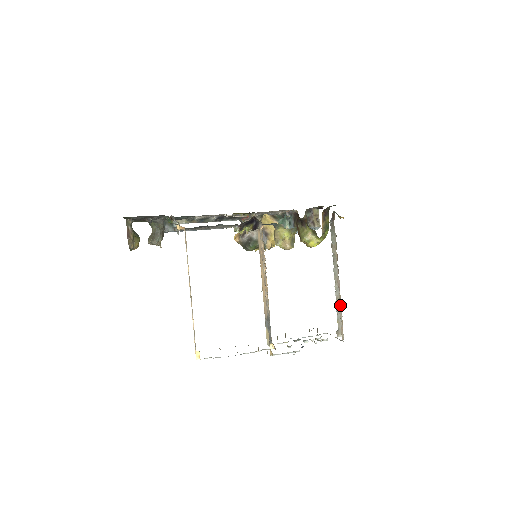
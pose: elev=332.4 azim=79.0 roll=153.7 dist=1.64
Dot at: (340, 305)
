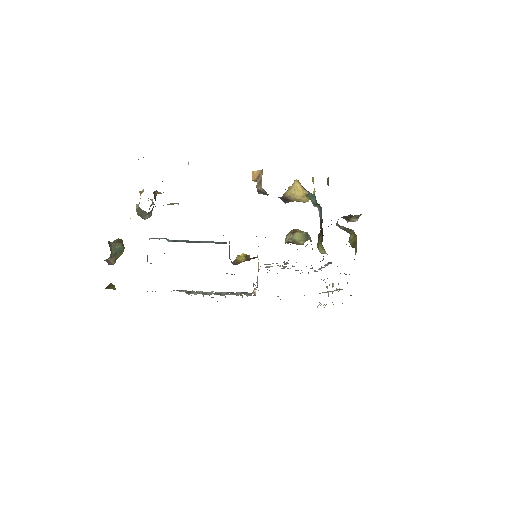
Dot at: occluded
